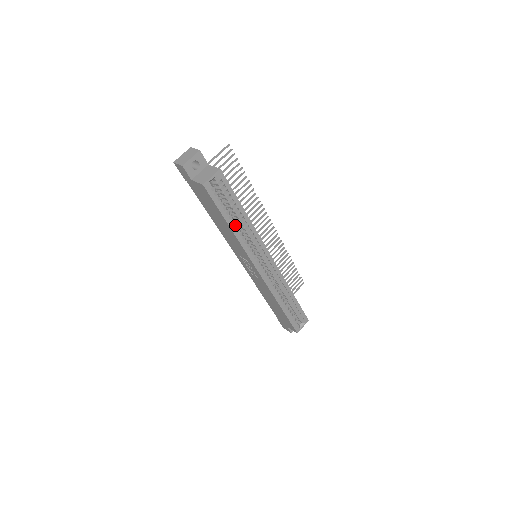
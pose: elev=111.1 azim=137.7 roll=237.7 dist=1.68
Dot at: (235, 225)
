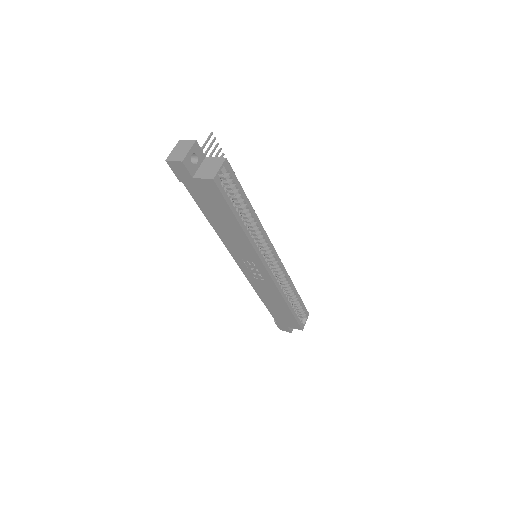
Dot at: (243, 223)
